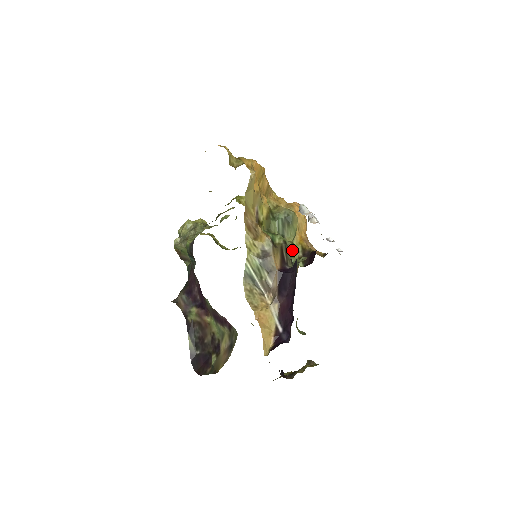
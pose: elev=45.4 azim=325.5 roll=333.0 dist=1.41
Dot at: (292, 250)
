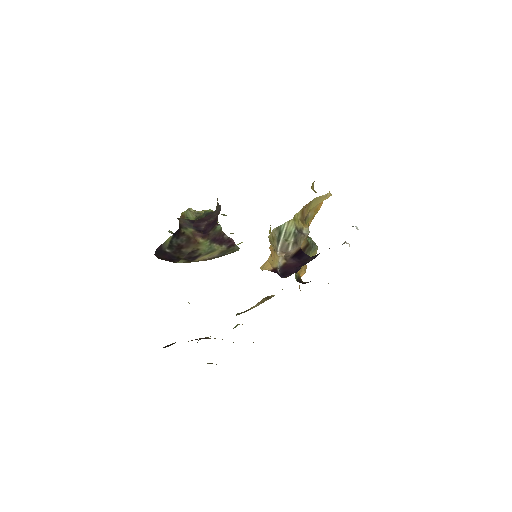
Dot at: occluded
